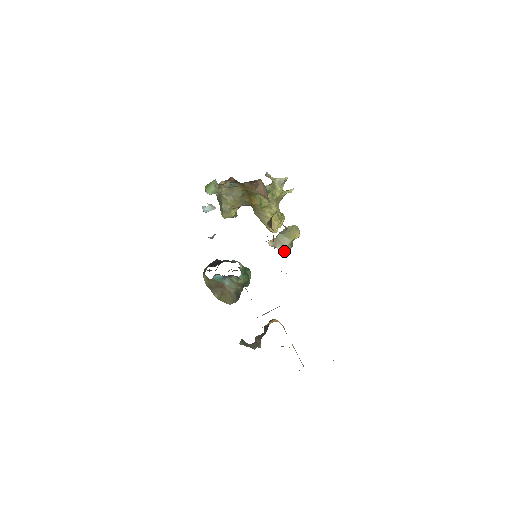
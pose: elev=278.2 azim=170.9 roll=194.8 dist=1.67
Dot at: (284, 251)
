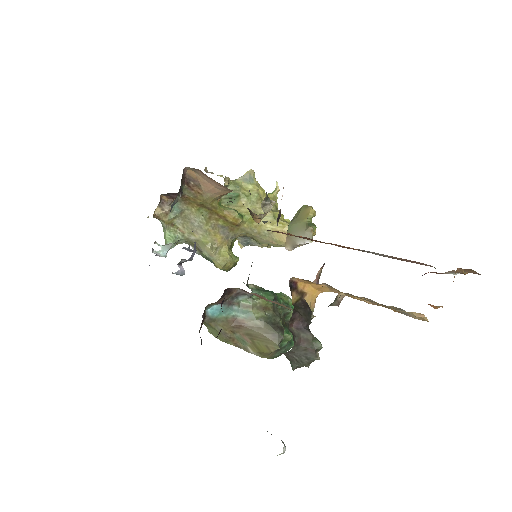
Dot at: occluded
